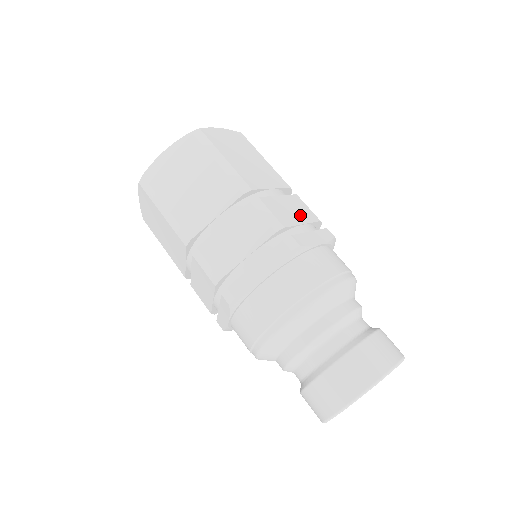
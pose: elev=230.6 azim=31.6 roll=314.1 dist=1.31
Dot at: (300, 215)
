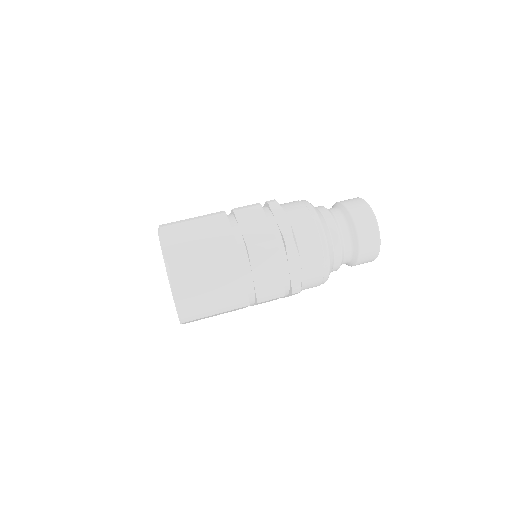
Dot at: occluded
